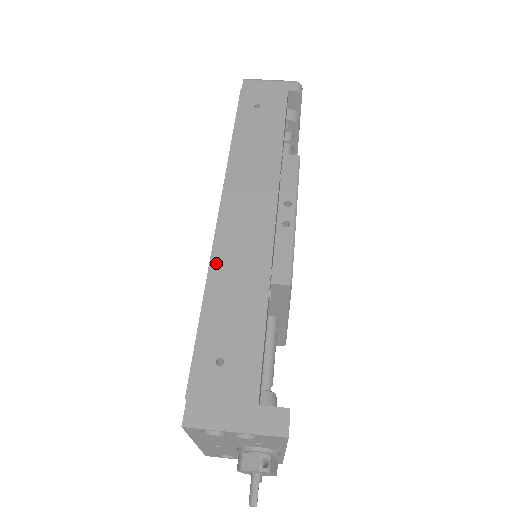
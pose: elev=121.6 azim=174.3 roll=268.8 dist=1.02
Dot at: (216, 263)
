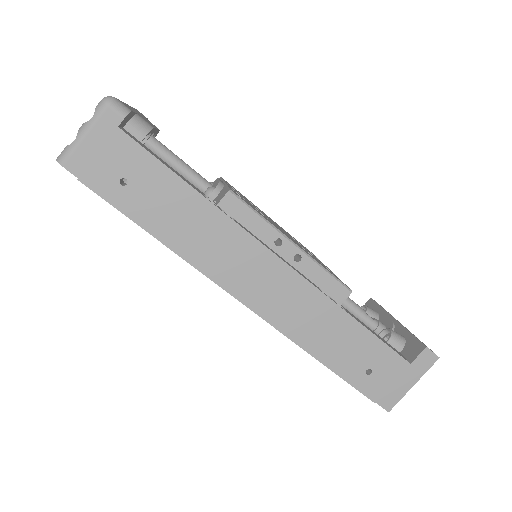
Dot at: (294, 335)
